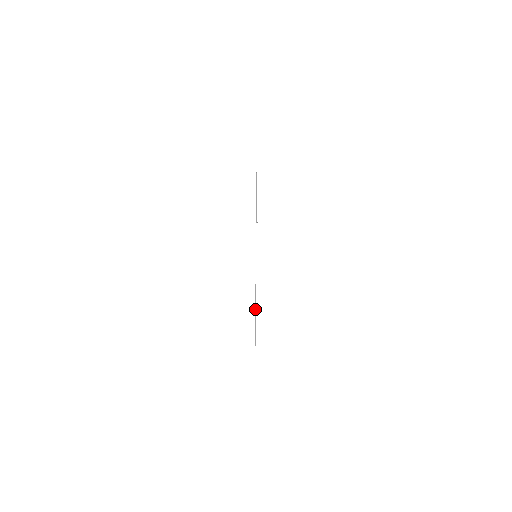
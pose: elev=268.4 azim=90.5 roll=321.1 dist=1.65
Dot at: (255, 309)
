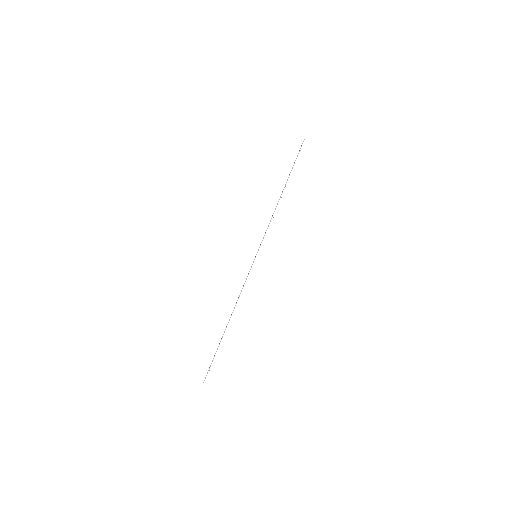
Dot at: occluded
